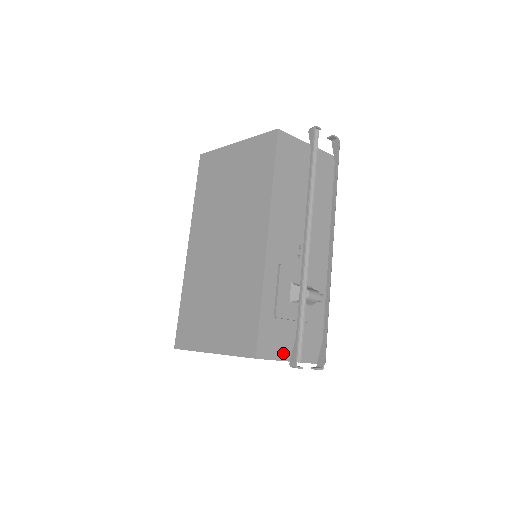
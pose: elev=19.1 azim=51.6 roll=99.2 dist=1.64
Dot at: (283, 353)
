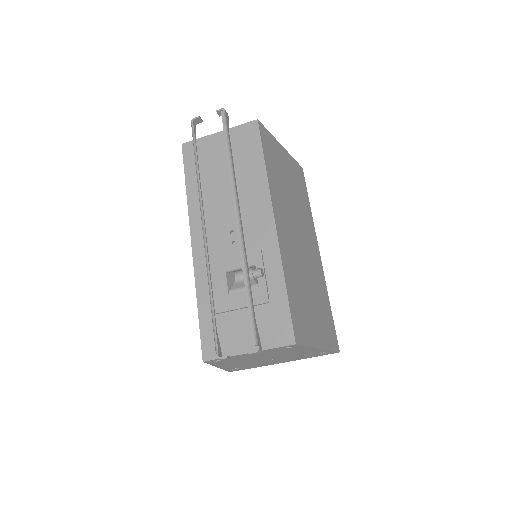
Dot at: (236, 347)
